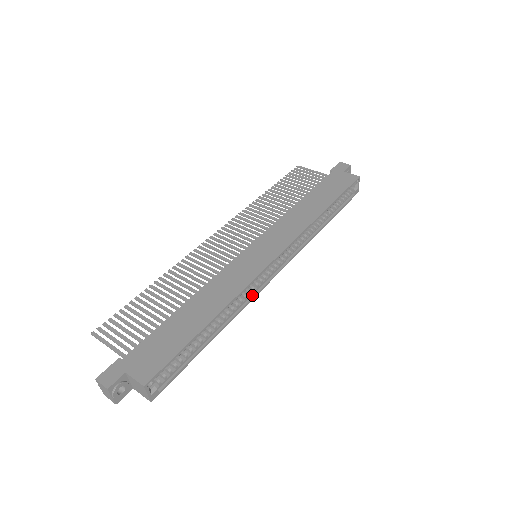
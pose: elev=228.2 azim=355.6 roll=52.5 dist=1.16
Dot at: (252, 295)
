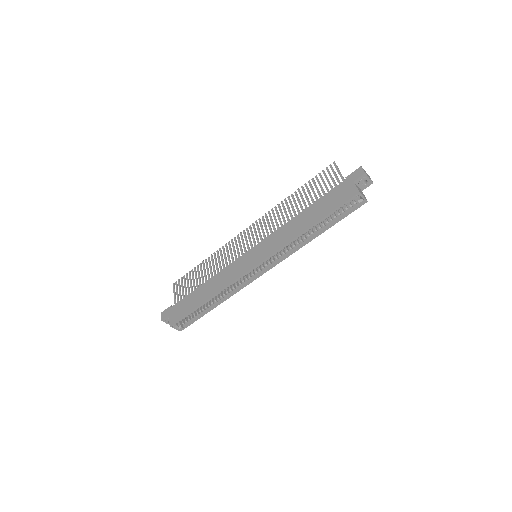
Dot at: (244, 285)
